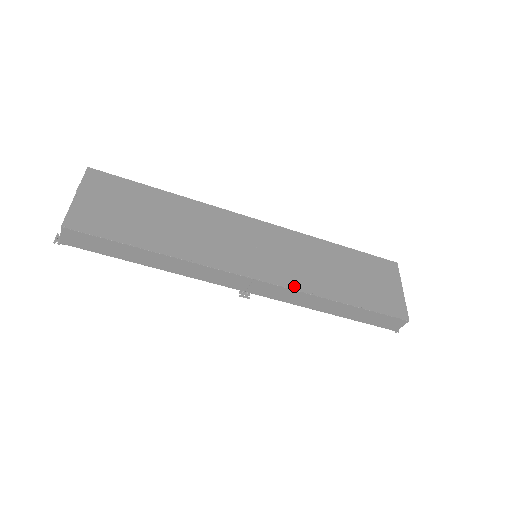
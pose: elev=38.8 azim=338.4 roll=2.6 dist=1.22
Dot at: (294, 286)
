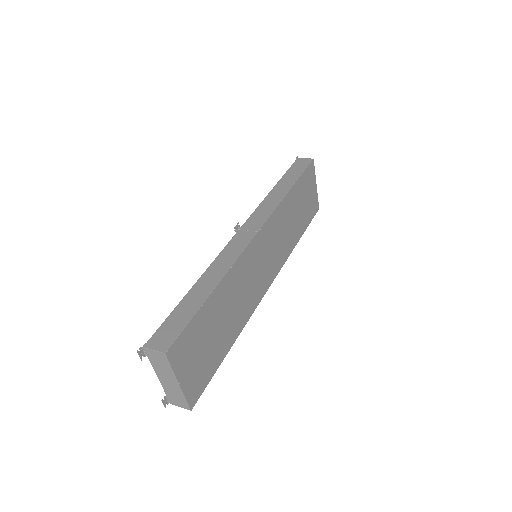
Dot at: (283, 262)
